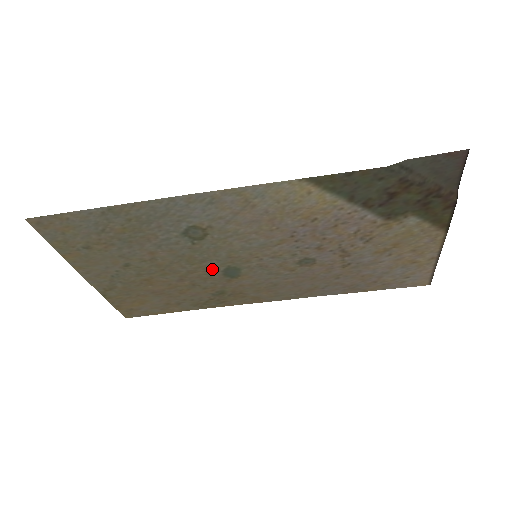
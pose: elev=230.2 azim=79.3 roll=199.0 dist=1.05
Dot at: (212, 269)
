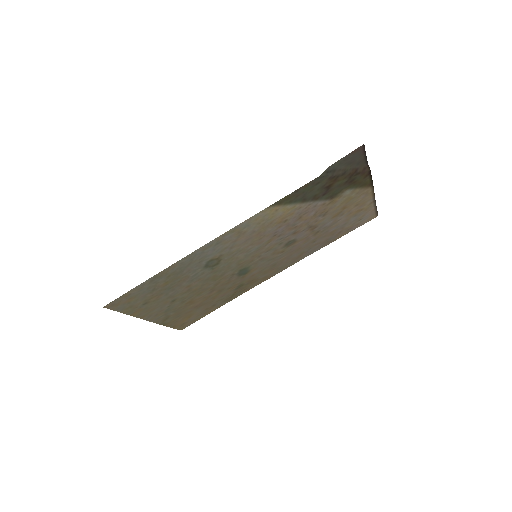
Dot at: (230, 276)
